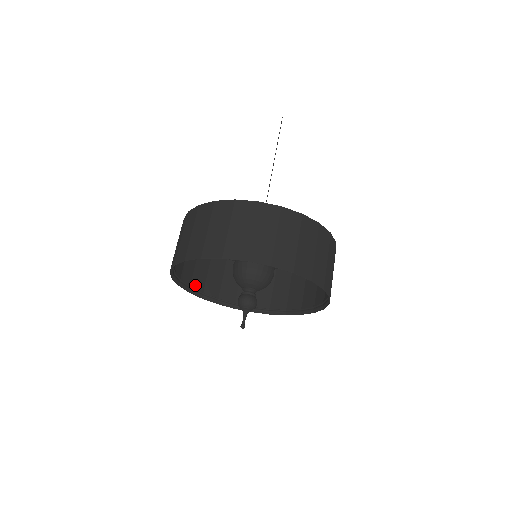
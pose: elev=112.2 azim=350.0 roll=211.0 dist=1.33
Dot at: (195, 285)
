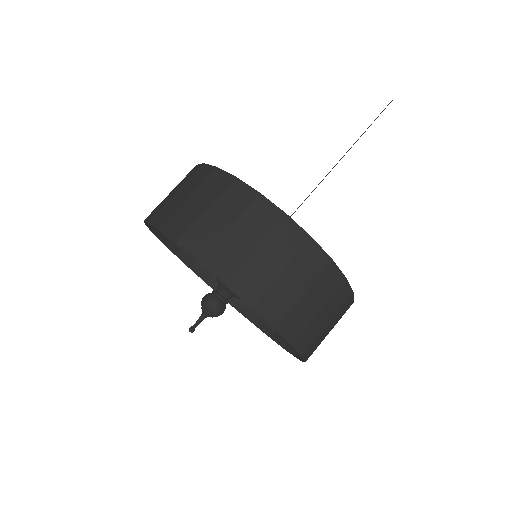
Dot at: occluded
